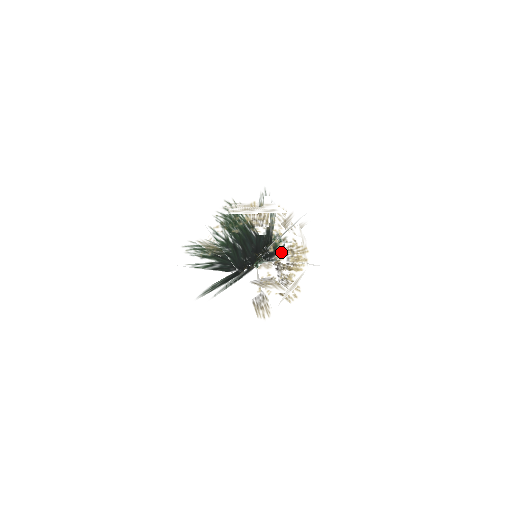
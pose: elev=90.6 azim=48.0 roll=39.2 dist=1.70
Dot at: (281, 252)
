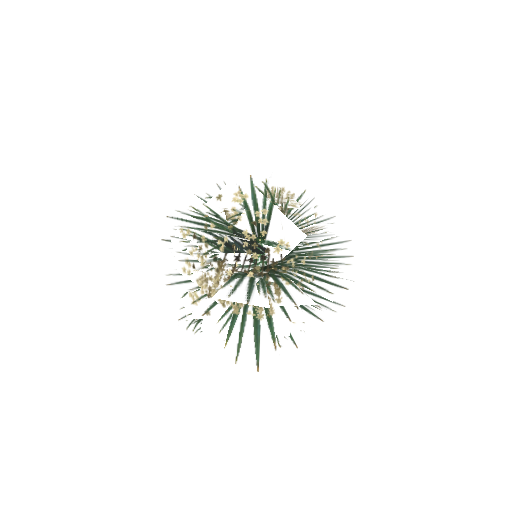
Dot at: occluded
